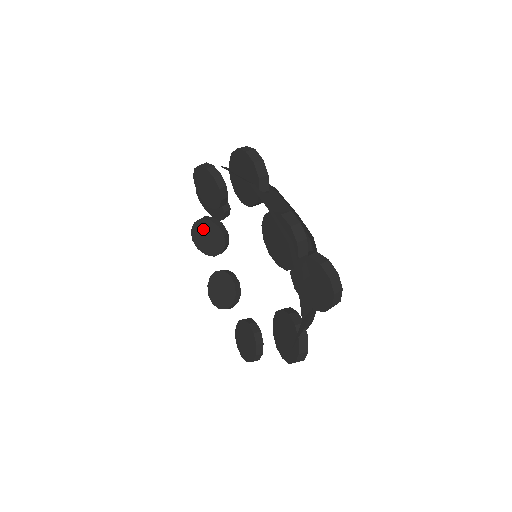
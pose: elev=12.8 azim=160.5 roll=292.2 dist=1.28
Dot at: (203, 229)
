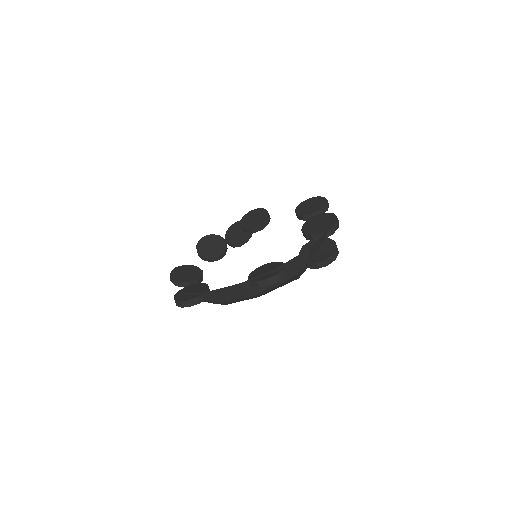
Dot at: (214, 240)
